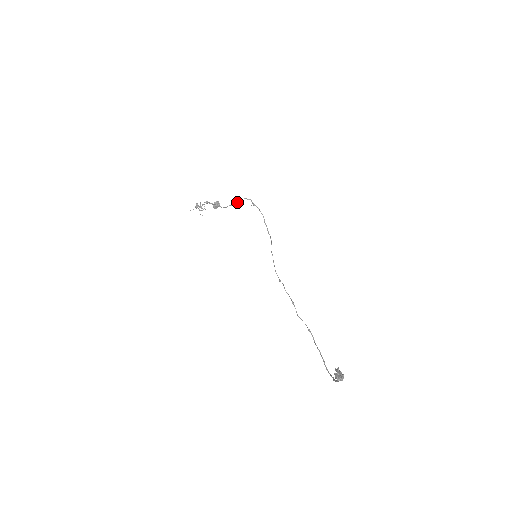
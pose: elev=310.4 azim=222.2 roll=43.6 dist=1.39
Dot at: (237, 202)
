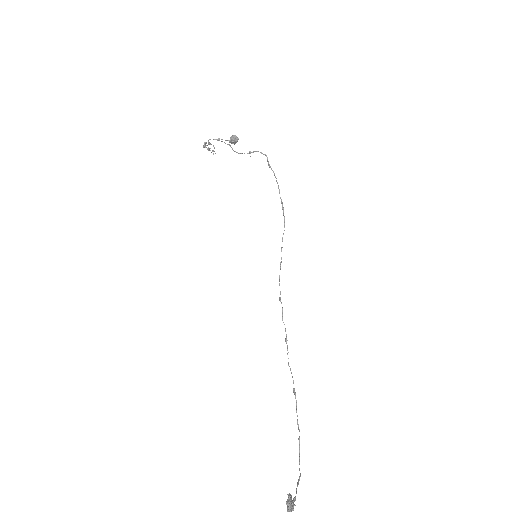
Dot at: occluded
